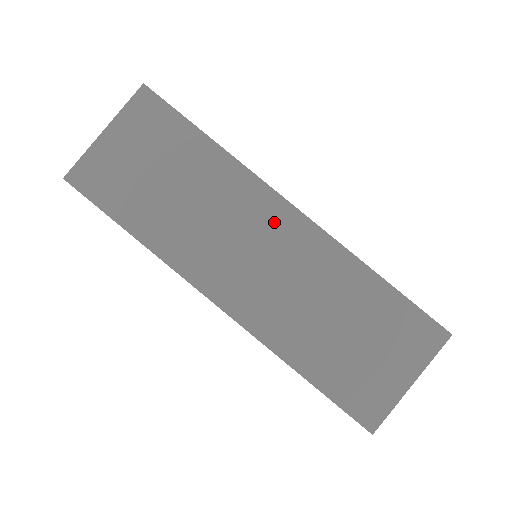
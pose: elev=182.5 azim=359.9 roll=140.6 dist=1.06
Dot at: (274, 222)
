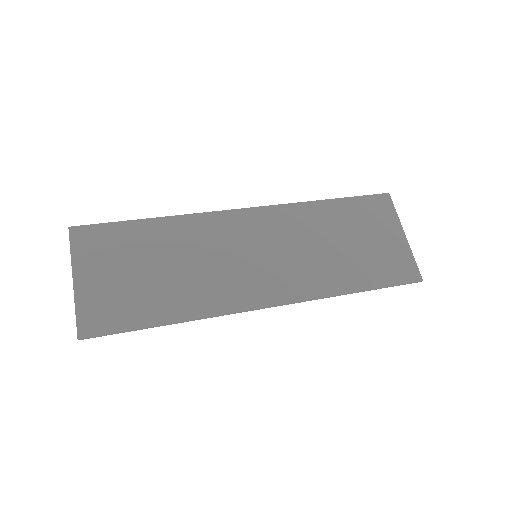
Dot at: (243, 227)
